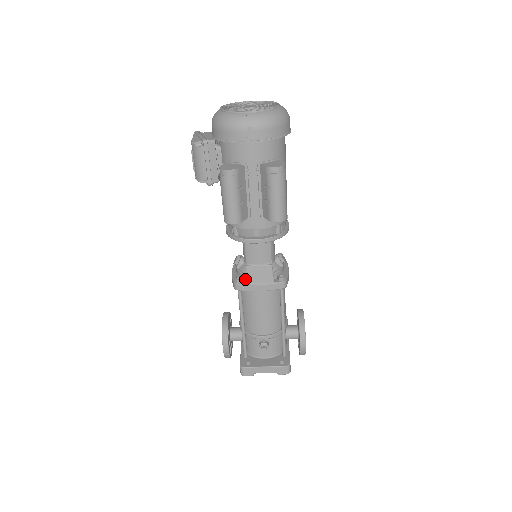
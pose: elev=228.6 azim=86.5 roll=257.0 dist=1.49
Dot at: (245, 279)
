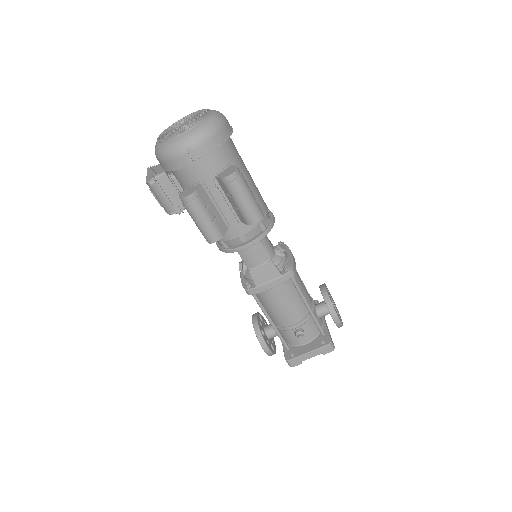
Dot at: occluded
